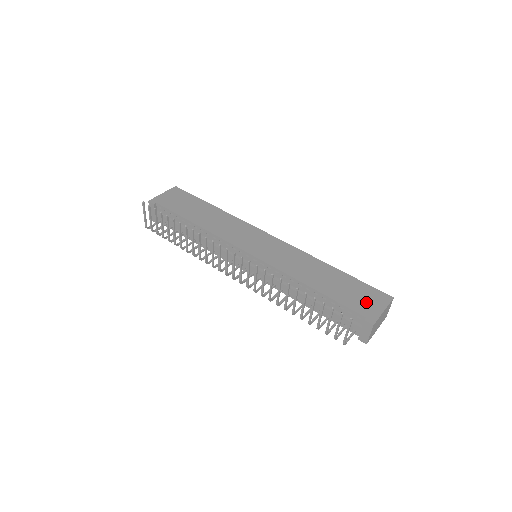
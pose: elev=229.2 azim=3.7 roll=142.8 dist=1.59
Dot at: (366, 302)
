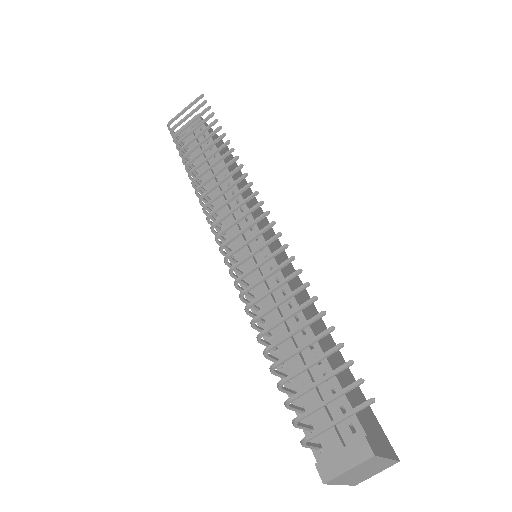
Dot at: (369, 422)
